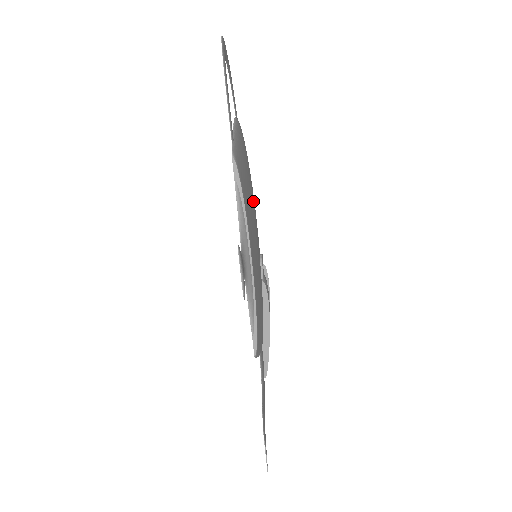
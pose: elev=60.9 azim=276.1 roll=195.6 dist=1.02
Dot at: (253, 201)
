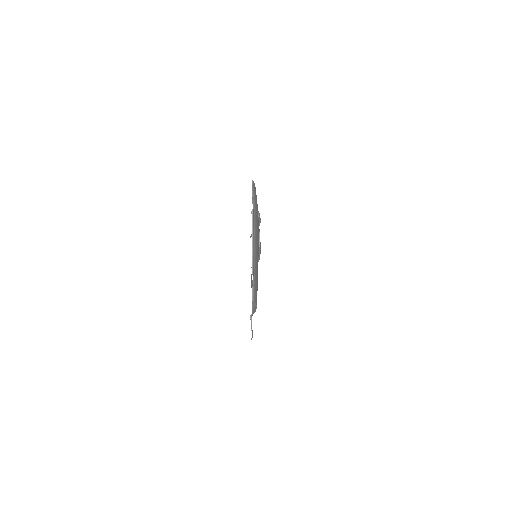
Dot at: occluded
